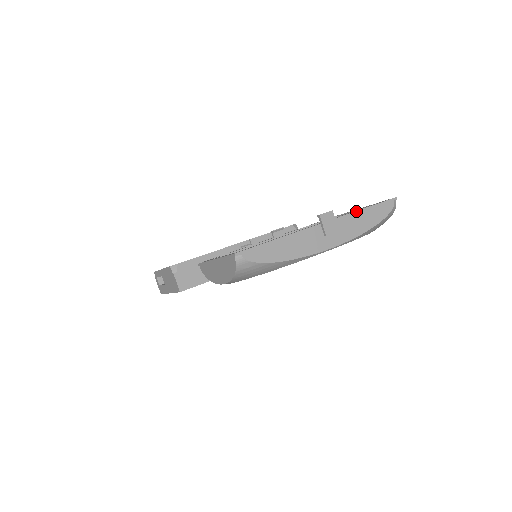
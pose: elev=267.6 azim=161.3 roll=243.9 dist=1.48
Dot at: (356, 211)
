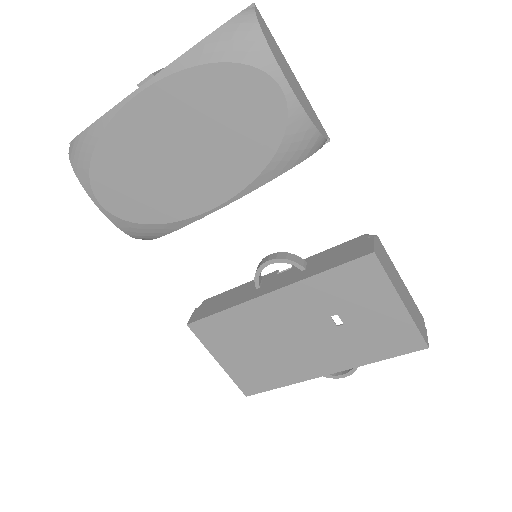
Dot at: occluded
